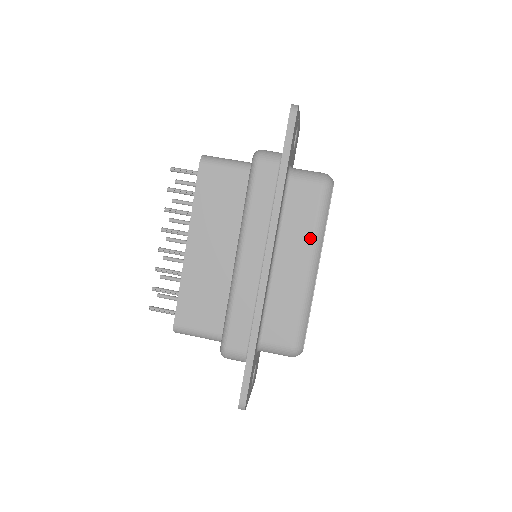
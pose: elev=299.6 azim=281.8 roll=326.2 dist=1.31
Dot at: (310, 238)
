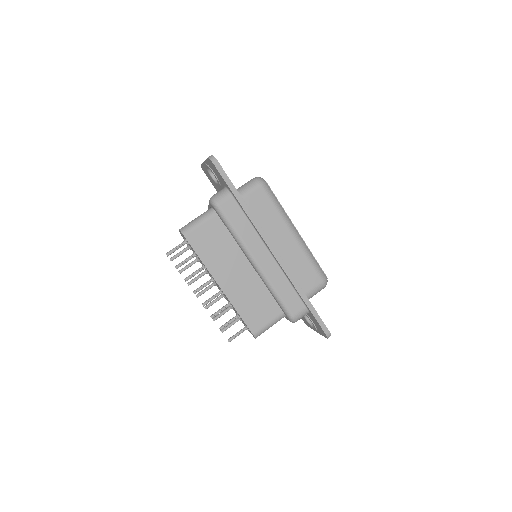
Dot at: (280, 219)
